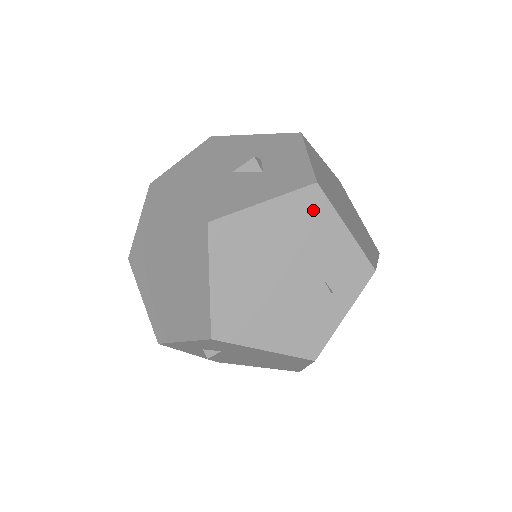
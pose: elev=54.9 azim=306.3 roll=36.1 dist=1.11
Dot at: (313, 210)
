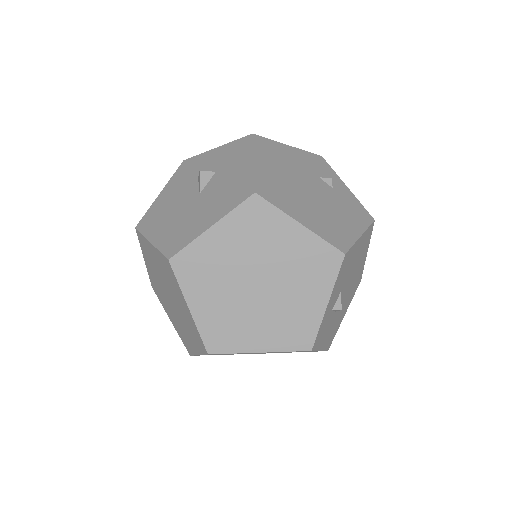
Dot at: (270, 148)
